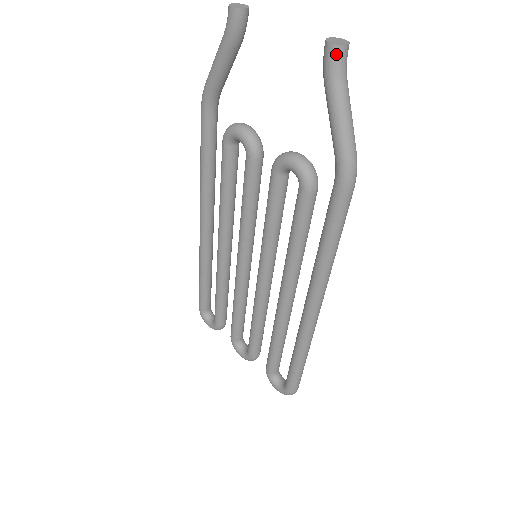
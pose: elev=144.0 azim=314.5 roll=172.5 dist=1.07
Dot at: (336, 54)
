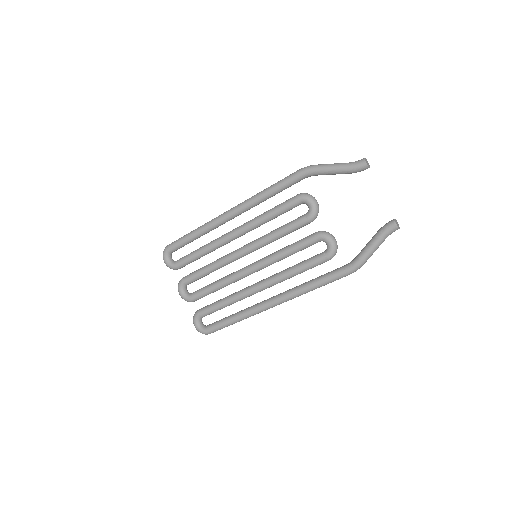
Dot at: (394, 229)
